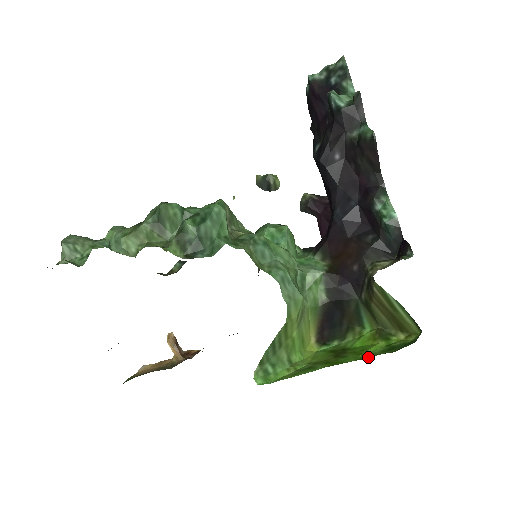
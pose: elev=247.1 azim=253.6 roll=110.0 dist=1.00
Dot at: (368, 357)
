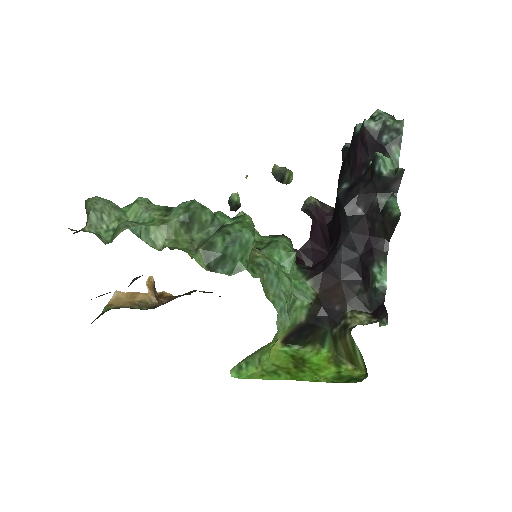
Dot at: occluded
